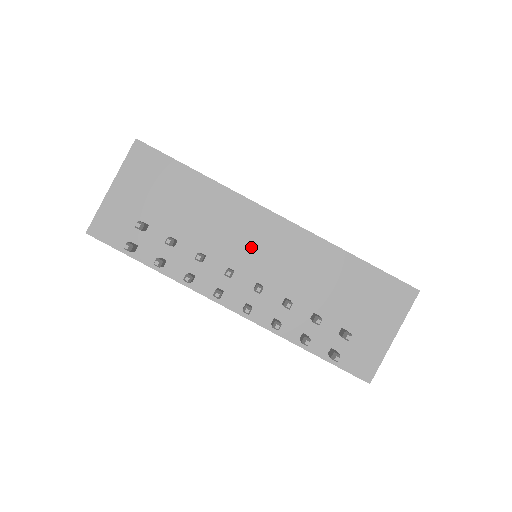
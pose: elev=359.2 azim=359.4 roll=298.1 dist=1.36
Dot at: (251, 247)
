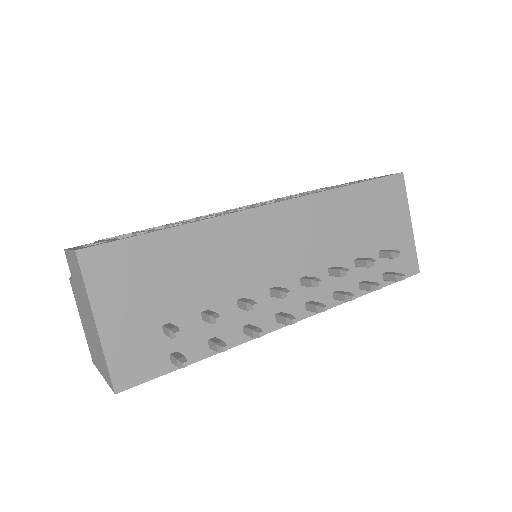
Dot at: (272, 253)
